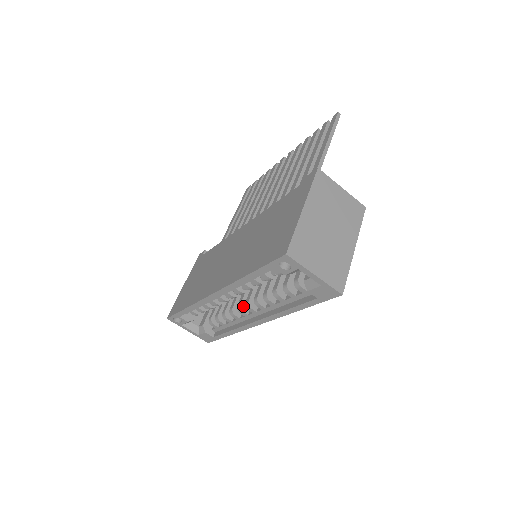
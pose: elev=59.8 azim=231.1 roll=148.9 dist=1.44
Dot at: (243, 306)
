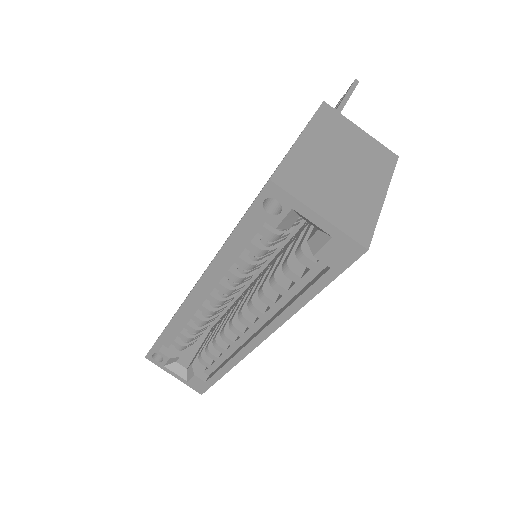
Dot at: (237, 321)
